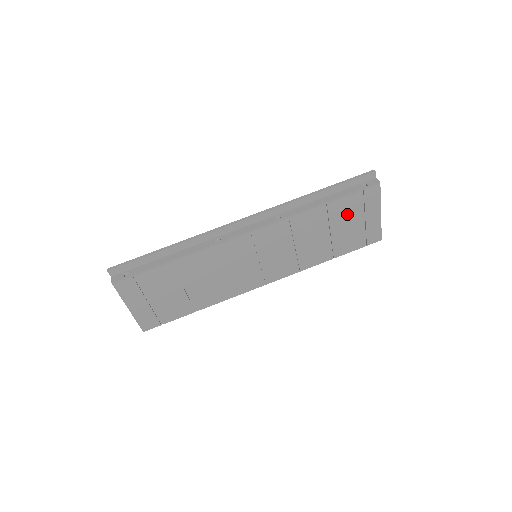
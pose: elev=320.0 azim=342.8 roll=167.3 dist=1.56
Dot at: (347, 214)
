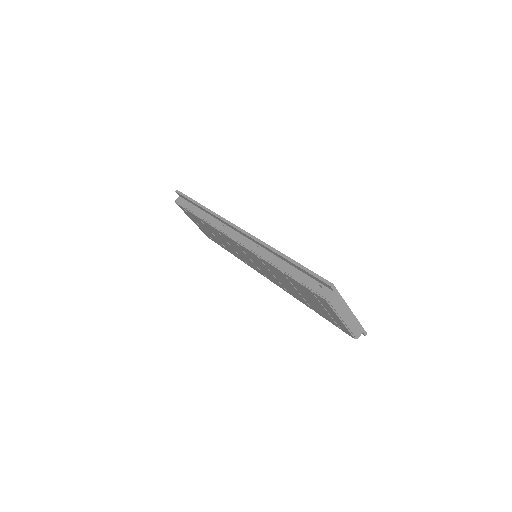
Dot at: (307, 294)
